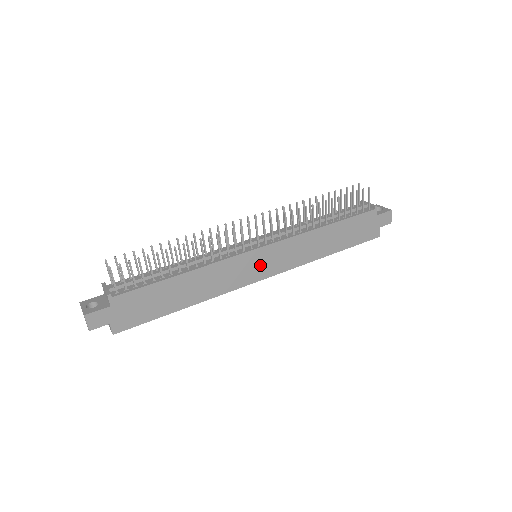
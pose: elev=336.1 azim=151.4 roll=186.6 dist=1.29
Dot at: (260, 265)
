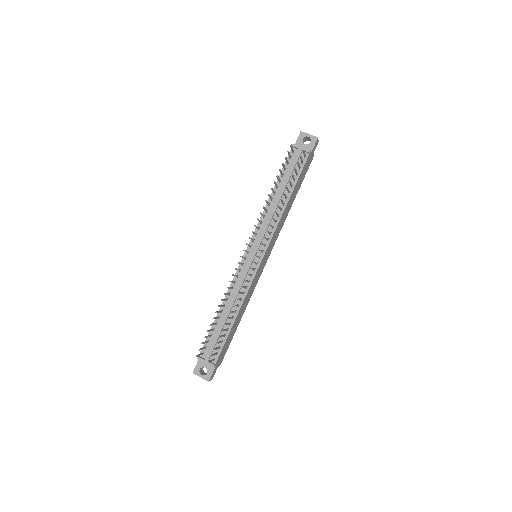
Dot at: (264, 262)
